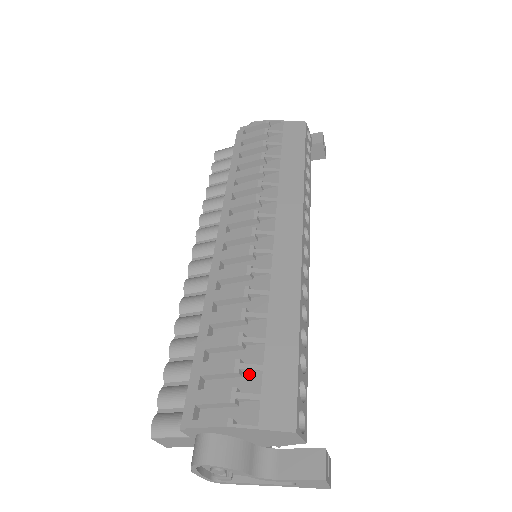
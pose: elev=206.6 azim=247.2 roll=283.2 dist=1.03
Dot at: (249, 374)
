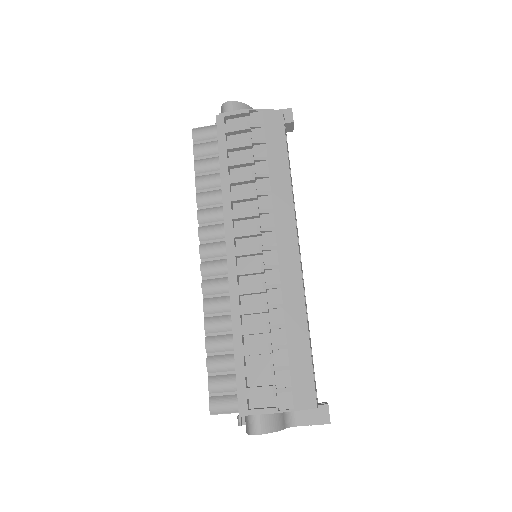
Dot at: (280, 372)
